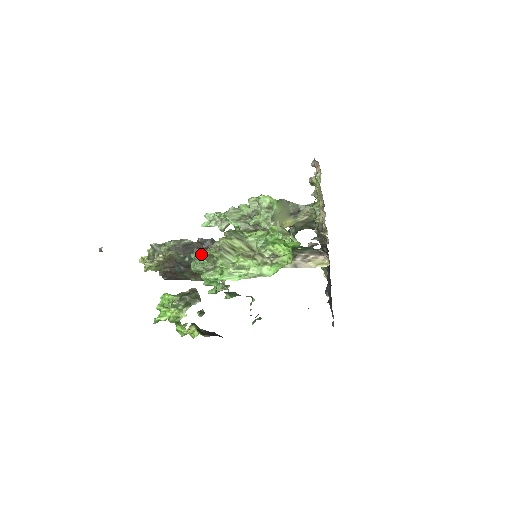
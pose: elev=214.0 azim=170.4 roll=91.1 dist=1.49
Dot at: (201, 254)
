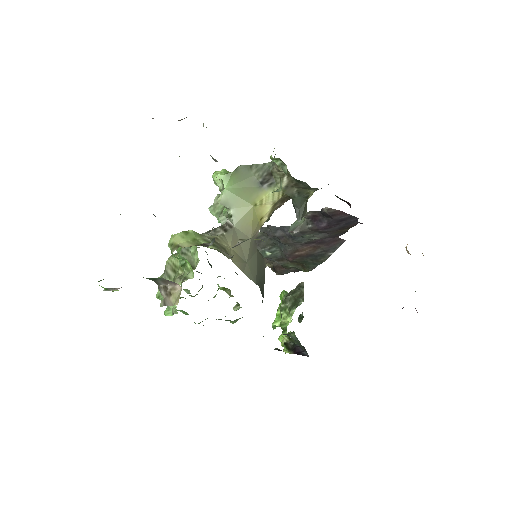
Dot at: occluded
